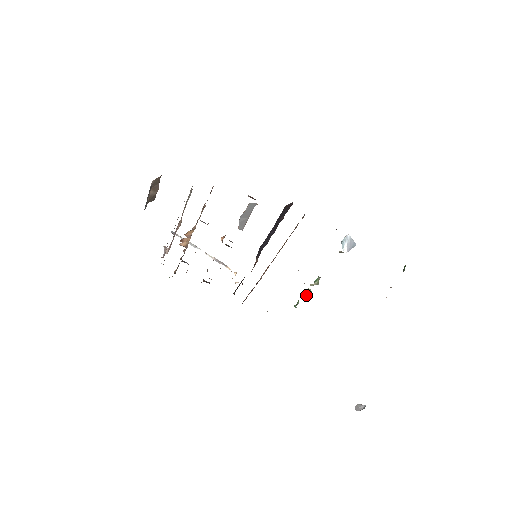
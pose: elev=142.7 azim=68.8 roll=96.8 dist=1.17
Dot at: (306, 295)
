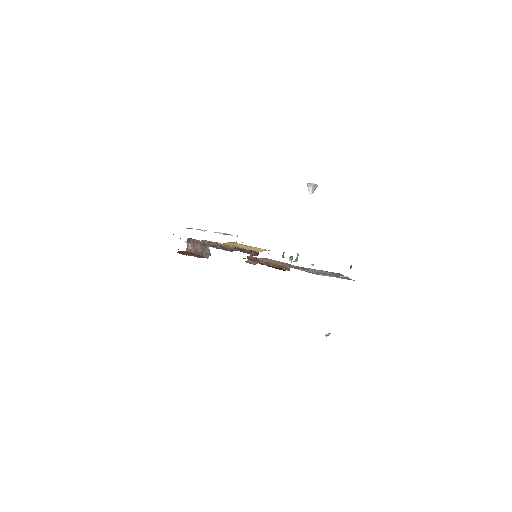
Dot at: occluded
